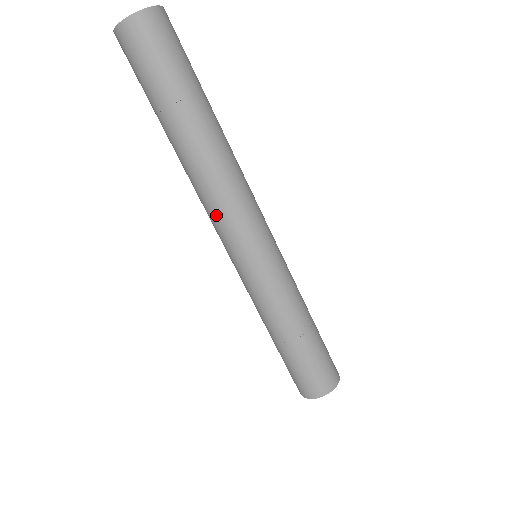
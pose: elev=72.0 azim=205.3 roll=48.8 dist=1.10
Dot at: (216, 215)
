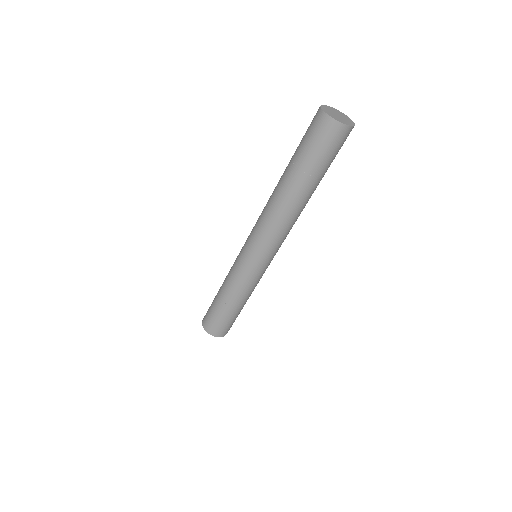
Dot at: (265, 231)
